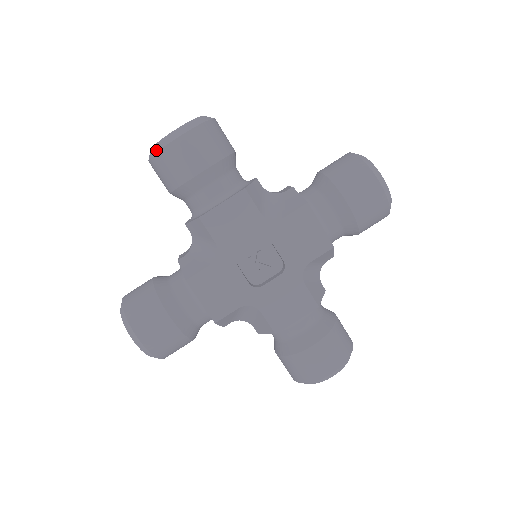
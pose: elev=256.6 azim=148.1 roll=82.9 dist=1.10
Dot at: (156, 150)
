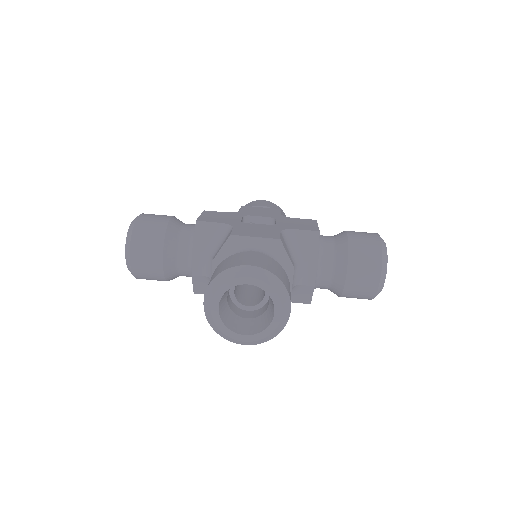
Dot at: (131, 229)
